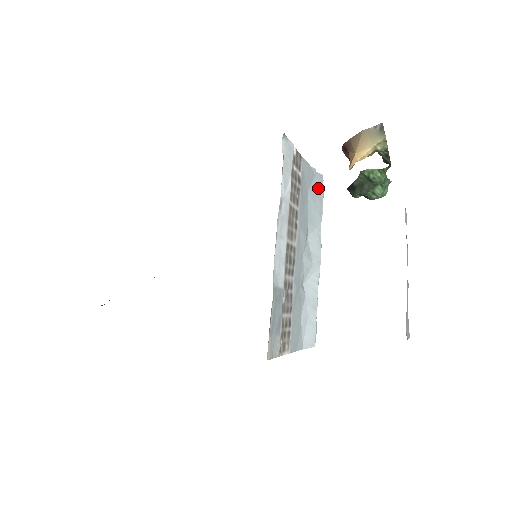
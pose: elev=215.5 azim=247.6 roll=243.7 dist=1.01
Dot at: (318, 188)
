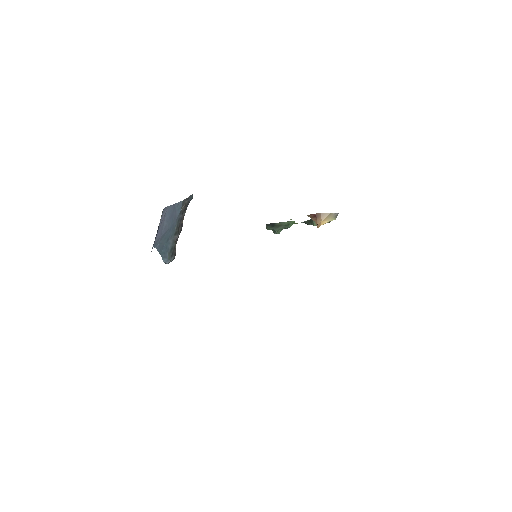
Dot at: occluded
